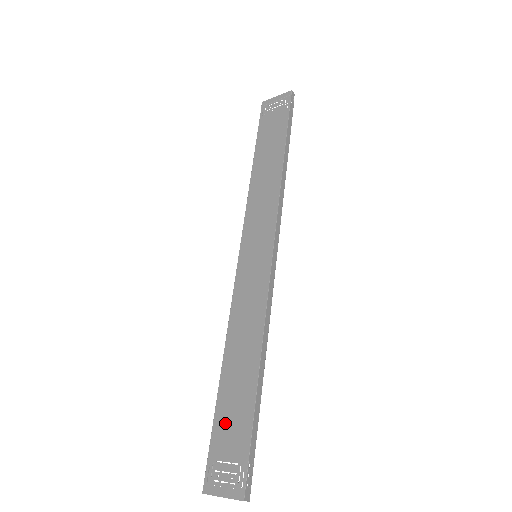
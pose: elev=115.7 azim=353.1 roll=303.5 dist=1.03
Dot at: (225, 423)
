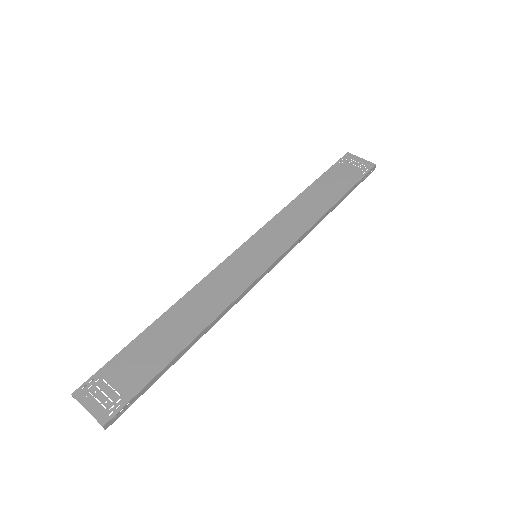
Dot at: (133, 357)
